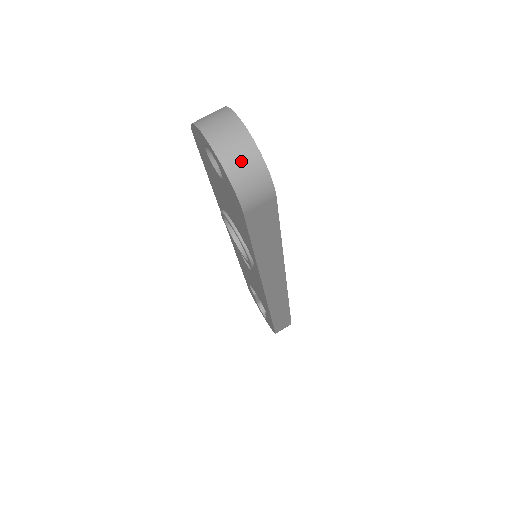
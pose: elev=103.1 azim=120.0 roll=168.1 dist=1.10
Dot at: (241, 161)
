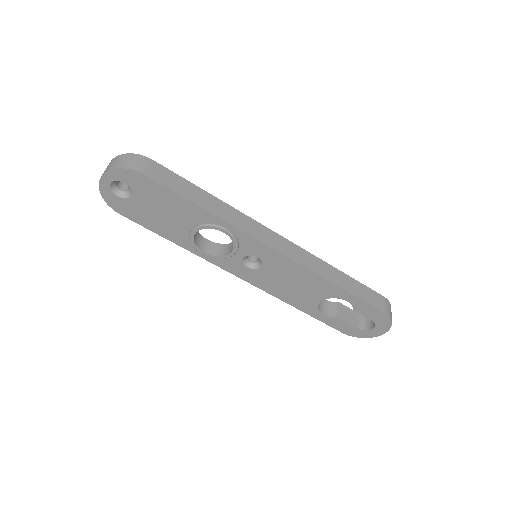
Dot at: (116, 162)
